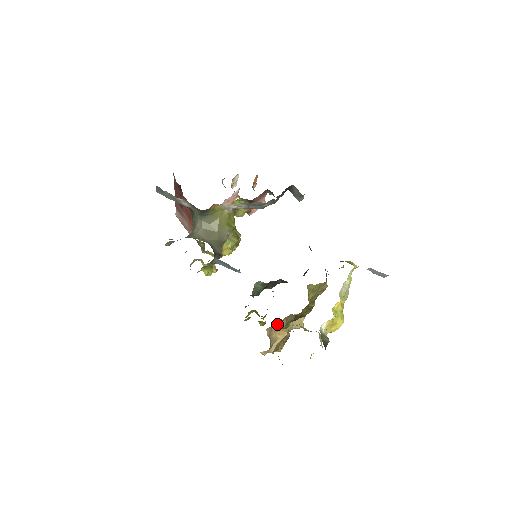
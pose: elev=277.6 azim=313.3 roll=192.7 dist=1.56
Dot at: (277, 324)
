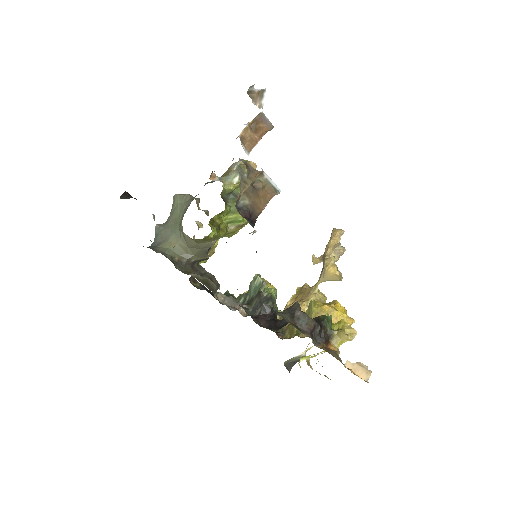
Dot at: occluded
